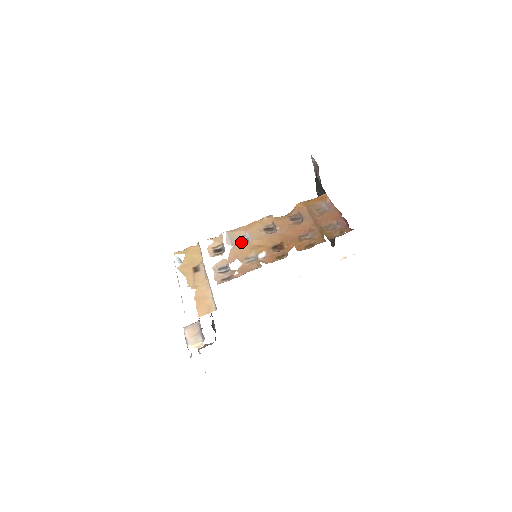
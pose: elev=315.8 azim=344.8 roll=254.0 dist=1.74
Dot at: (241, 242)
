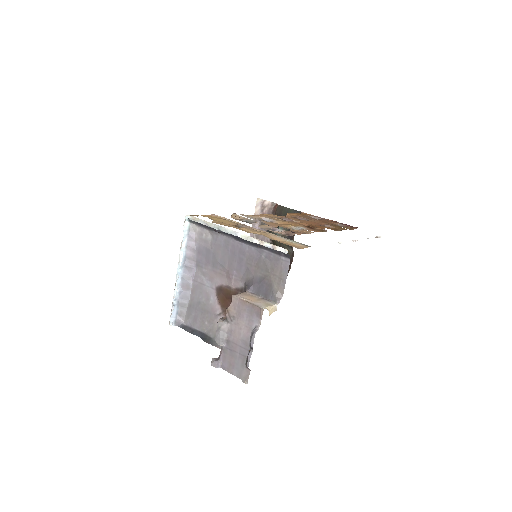
Dot at: occluded
